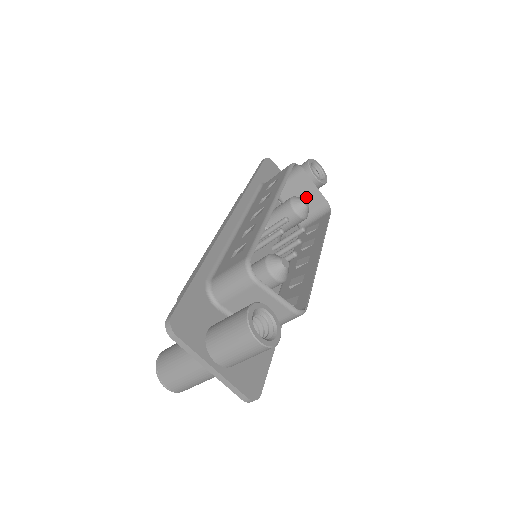
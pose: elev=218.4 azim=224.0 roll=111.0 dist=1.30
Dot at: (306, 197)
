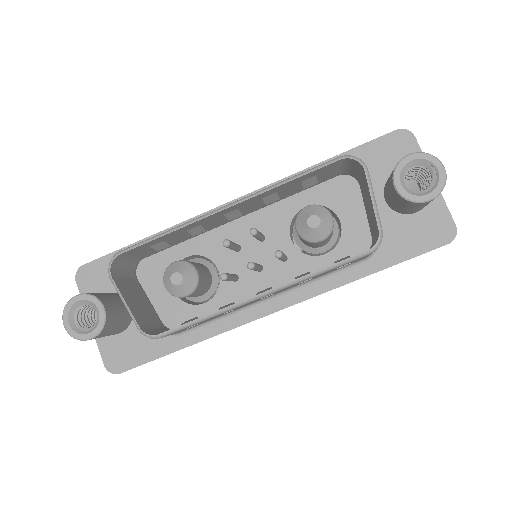
Dot at: (371, 212)
